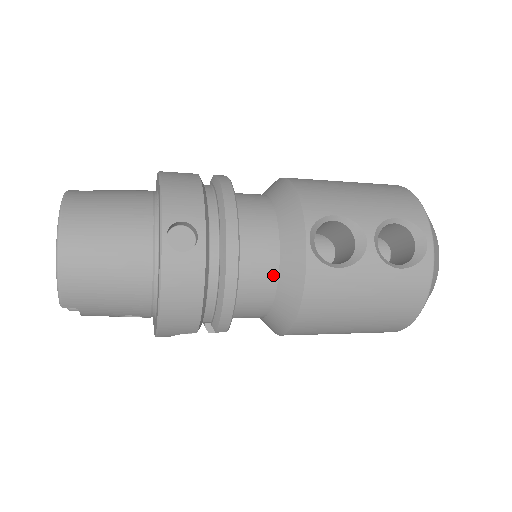
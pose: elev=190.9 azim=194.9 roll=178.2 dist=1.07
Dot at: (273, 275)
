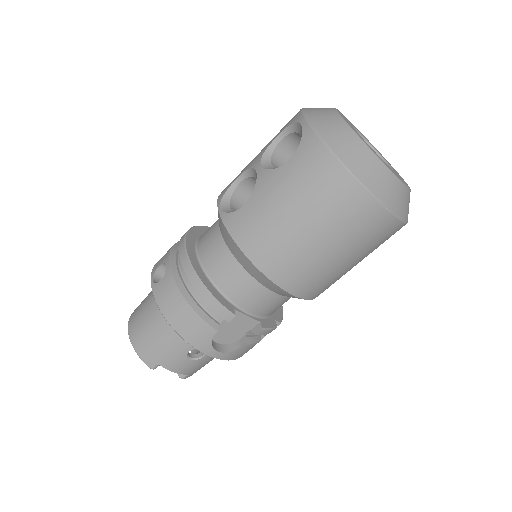
Dot at: (225, 251)
